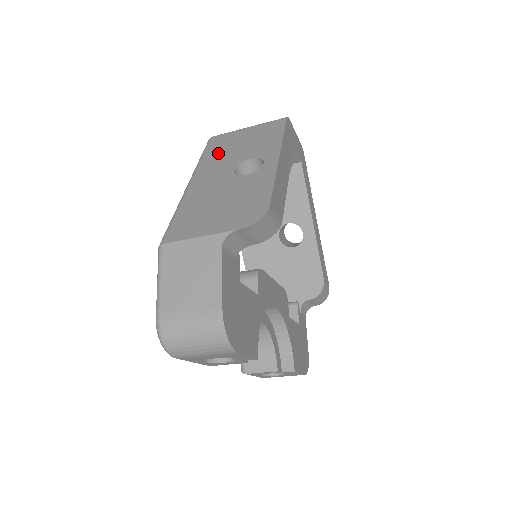
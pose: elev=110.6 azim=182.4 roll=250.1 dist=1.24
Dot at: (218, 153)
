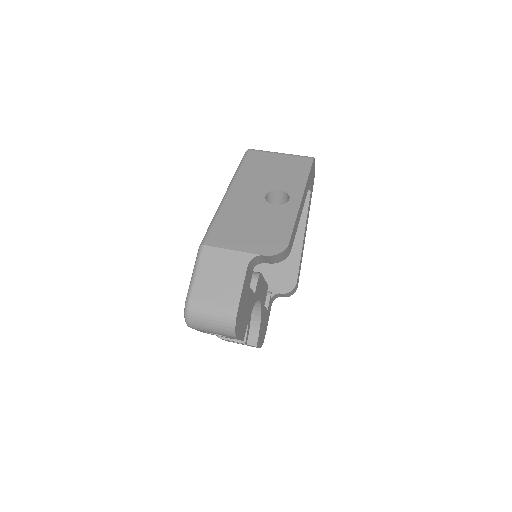
Dot at: (254, 171)
